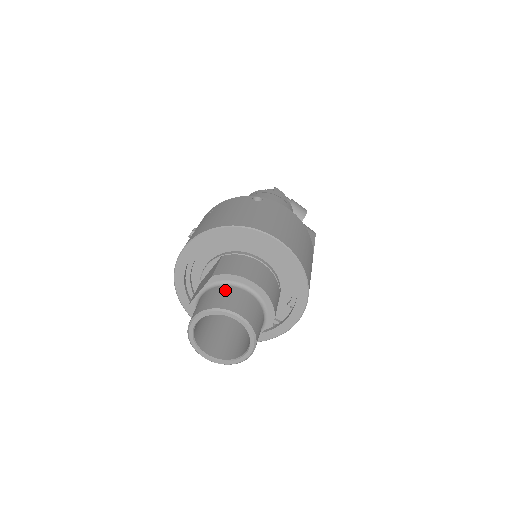
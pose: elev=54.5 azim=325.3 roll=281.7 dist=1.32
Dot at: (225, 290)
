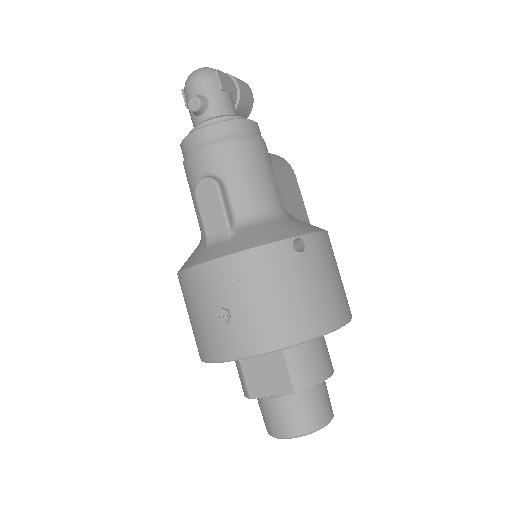
Dot at: (309, 399)
